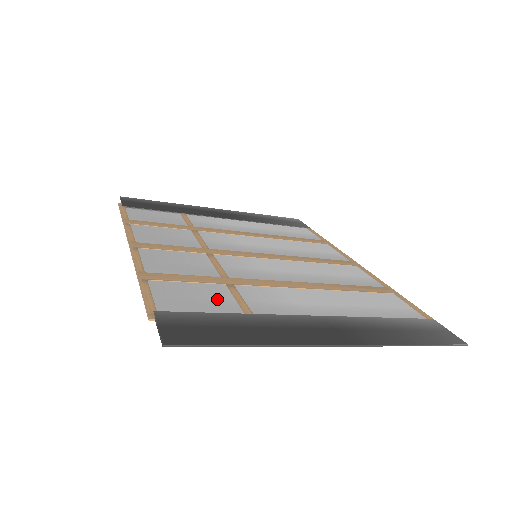
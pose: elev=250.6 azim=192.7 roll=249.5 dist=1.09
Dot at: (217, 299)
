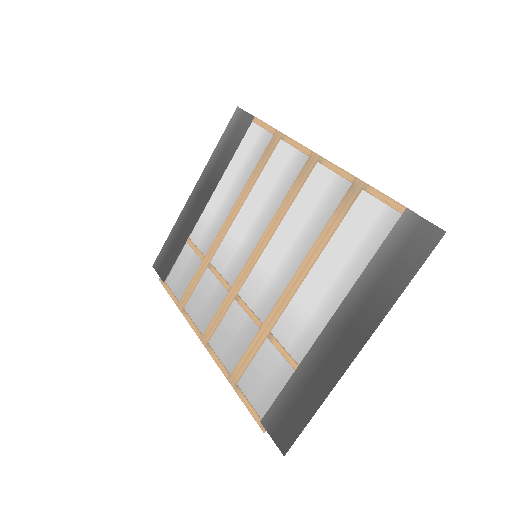
Dot at: (274, 367)
